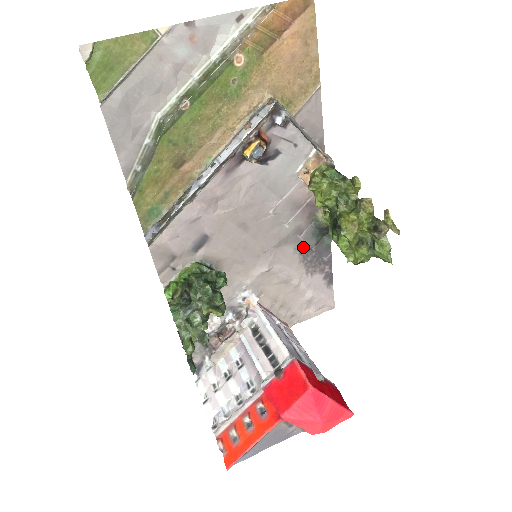
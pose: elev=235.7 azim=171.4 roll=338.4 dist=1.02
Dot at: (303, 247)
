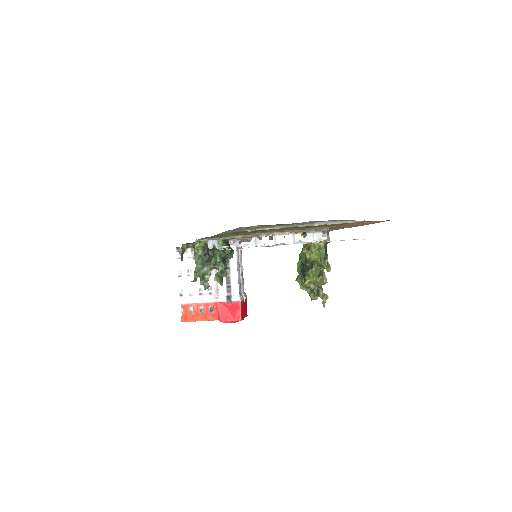
Dot at: occluded
